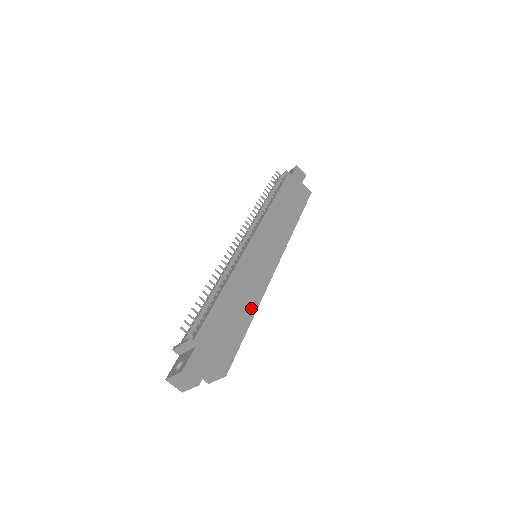
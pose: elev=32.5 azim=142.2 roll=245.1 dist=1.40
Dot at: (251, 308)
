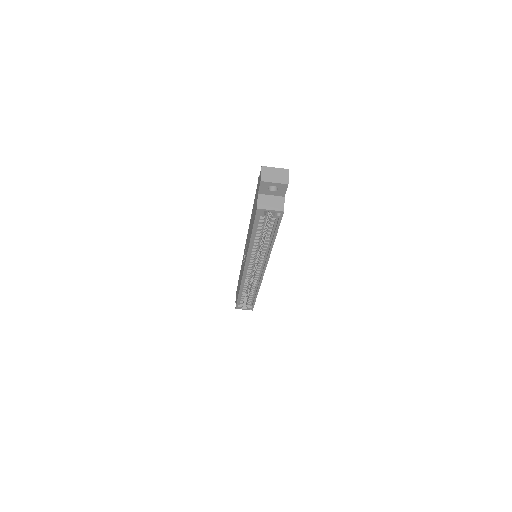
Dot at: occluded
